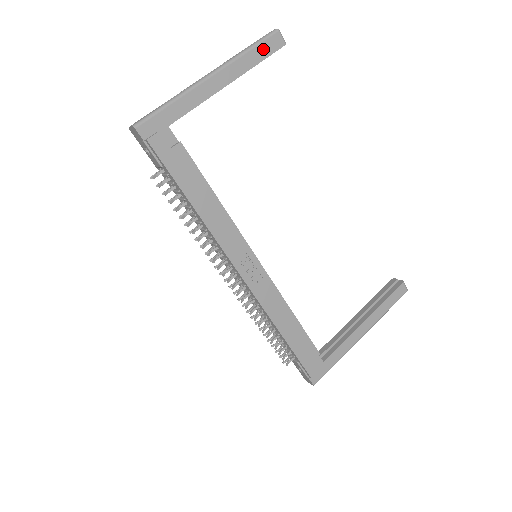
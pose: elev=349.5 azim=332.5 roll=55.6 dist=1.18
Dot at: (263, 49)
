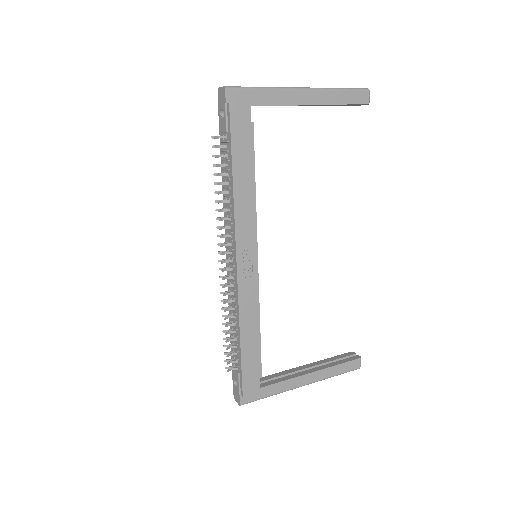
Dot at: (351, 96)
